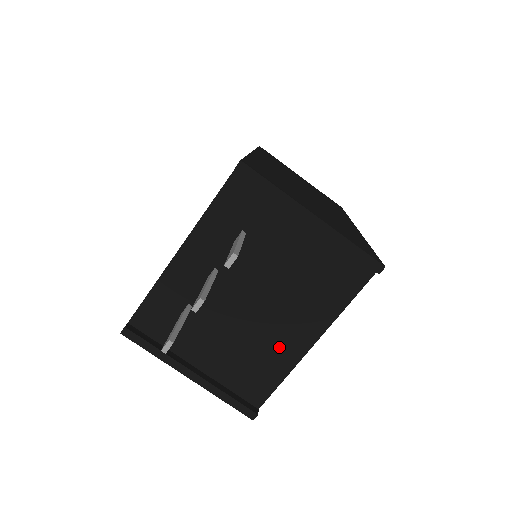
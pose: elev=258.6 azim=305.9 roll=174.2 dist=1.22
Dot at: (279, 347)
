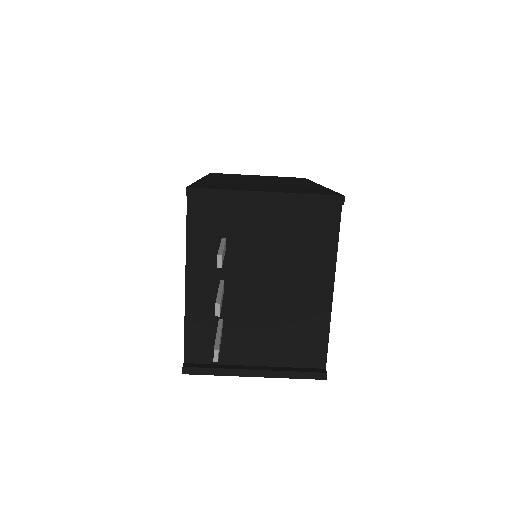
Dot at: (308, 309)
